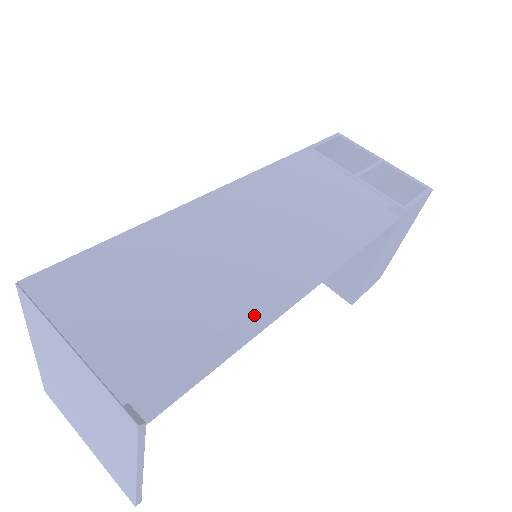
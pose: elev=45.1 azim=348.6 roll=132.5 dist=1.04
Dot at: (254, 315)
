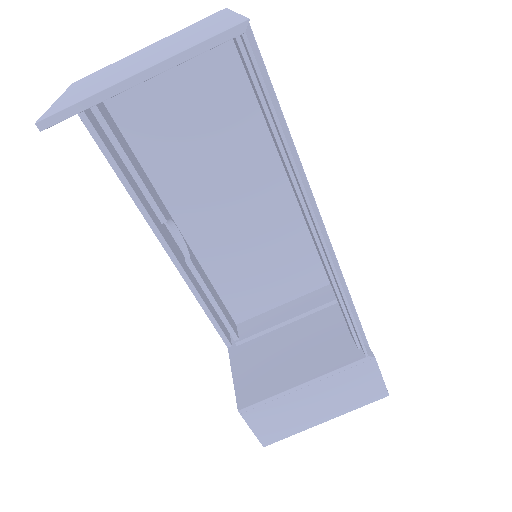
Dot at: occluded
